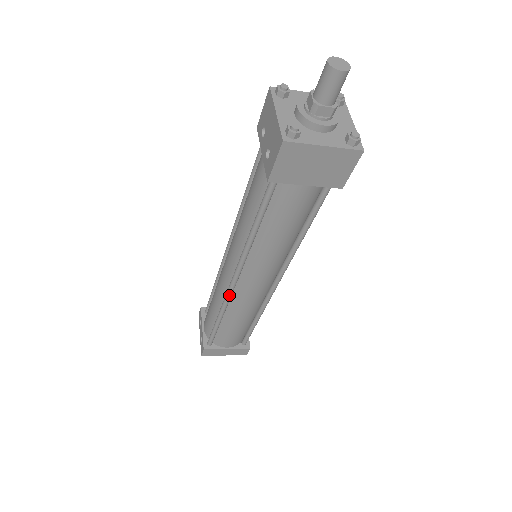
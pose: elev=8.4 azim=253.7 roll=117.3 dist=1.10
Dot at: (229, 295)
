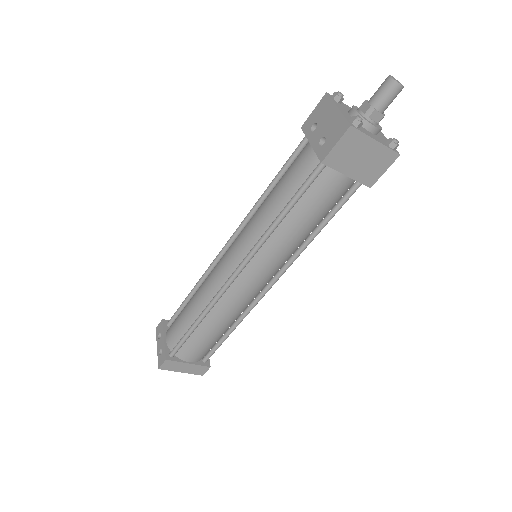
Dot at: (224, 290)
